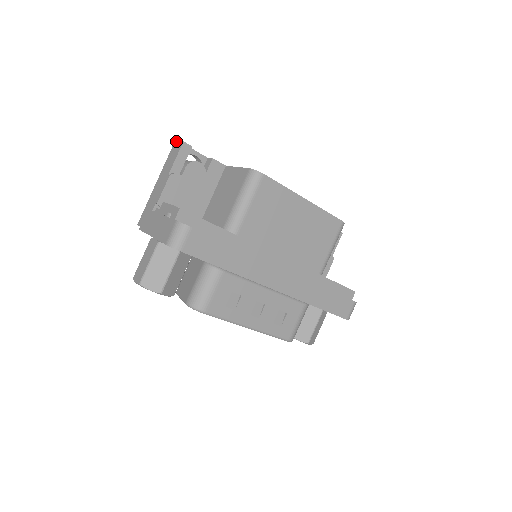
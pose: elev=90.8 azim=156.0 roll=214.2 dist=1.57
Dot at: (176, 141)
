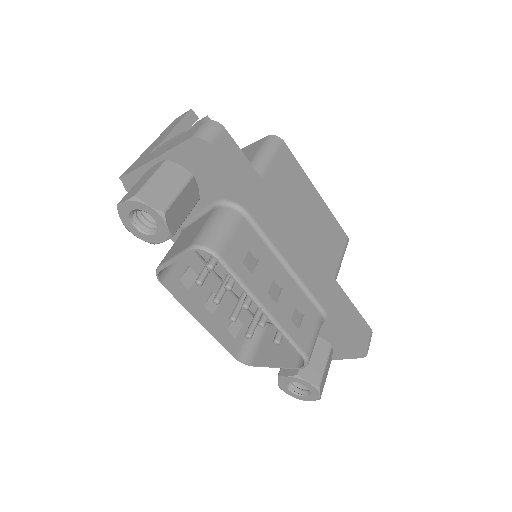
Dot at: (178, 117)
